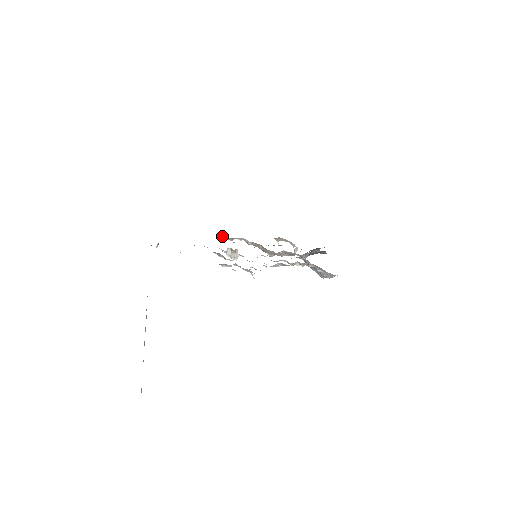
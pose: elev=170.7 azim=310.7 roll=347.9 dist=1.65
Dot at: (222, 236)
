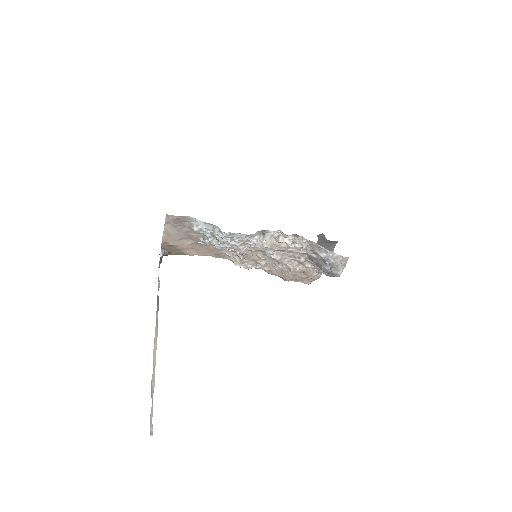
Dot at: (234, 259)
